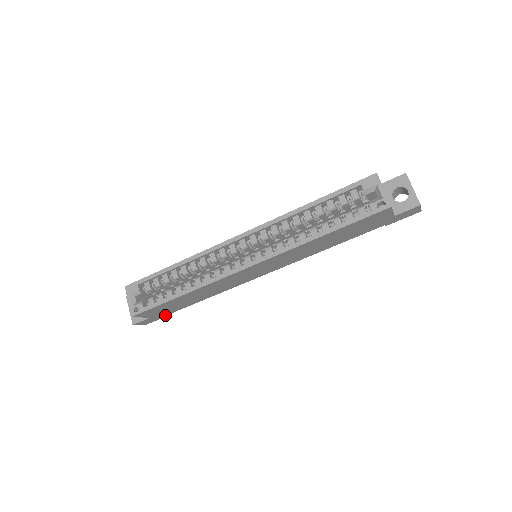
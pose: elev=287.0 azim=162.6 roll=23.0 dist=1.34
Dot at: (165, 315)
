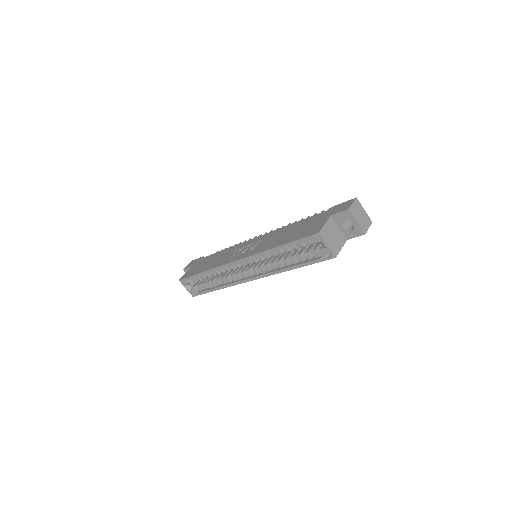
Dot at: occluded
